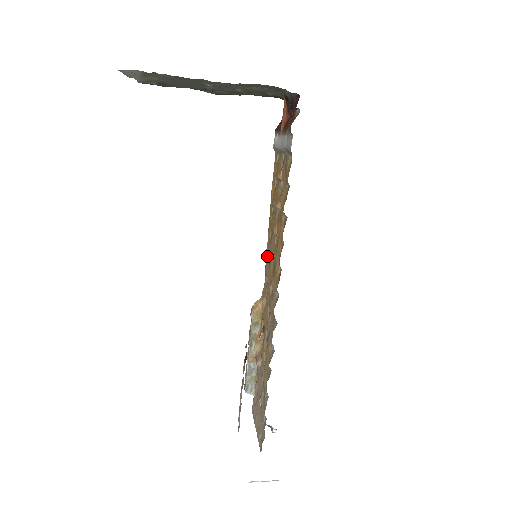
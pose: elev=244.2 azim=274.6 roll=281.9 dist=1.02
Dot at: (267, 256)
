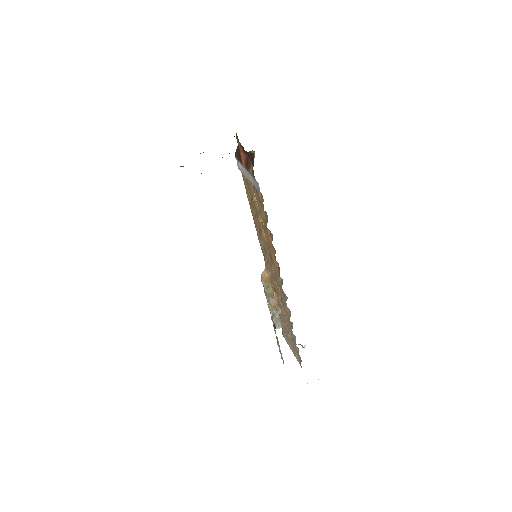
Dot at: (260, 243)
